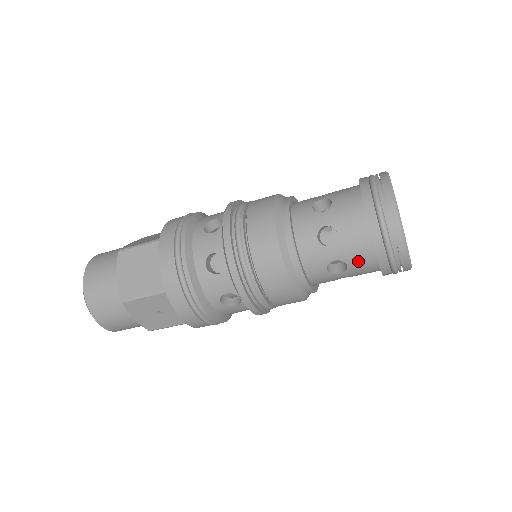
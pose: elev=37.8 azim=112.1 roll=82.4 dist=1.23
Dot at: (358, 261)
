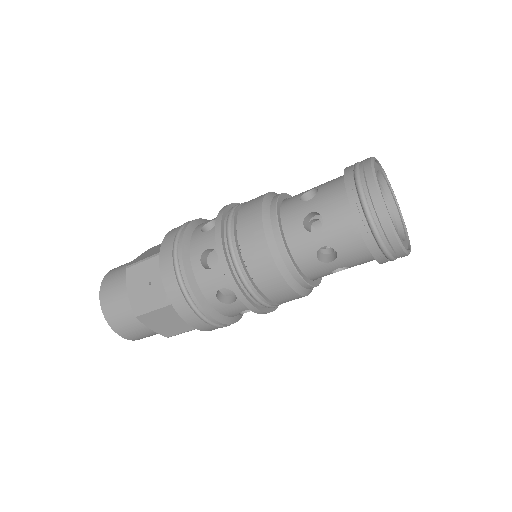
Dot at: (333, 212)
